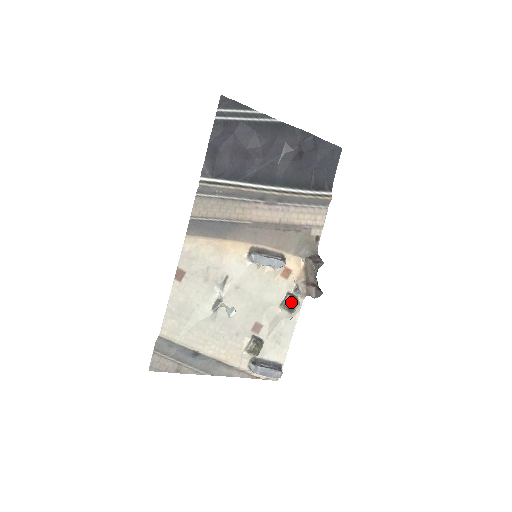
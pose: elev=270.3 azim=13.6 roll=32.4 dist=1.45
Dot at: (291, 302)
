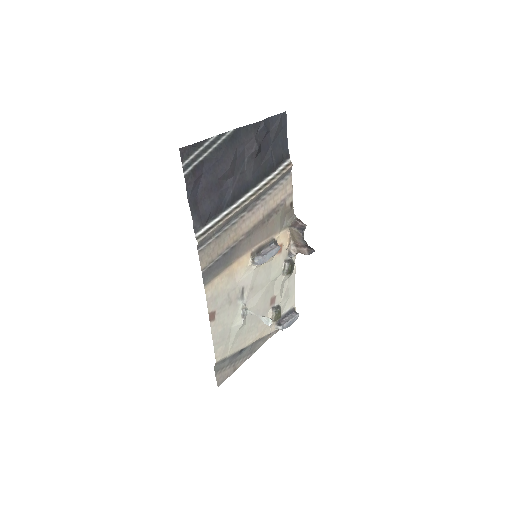
Dot at: (291, 267)
